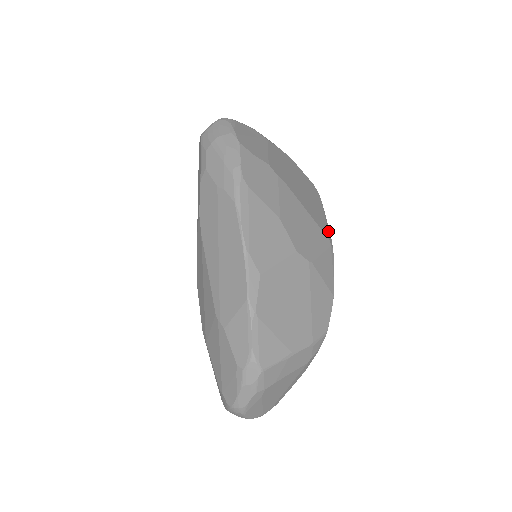
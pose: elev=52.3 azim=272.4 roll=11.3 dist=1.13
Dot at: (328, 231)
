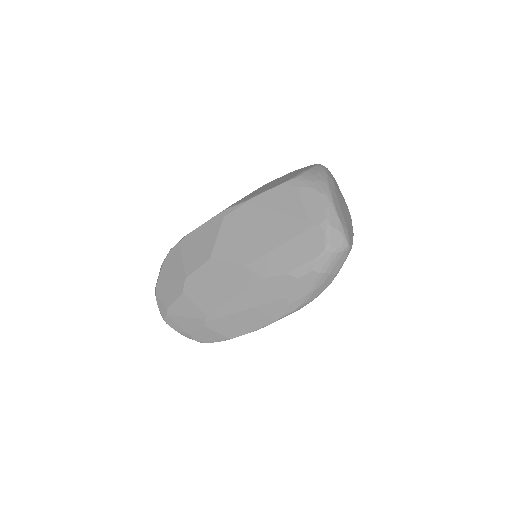
Dot at: occluded
